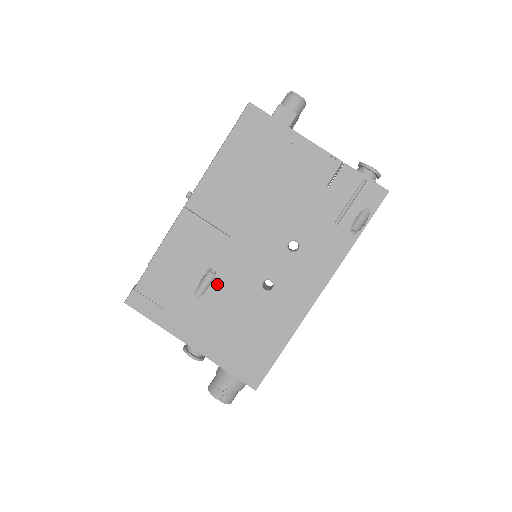
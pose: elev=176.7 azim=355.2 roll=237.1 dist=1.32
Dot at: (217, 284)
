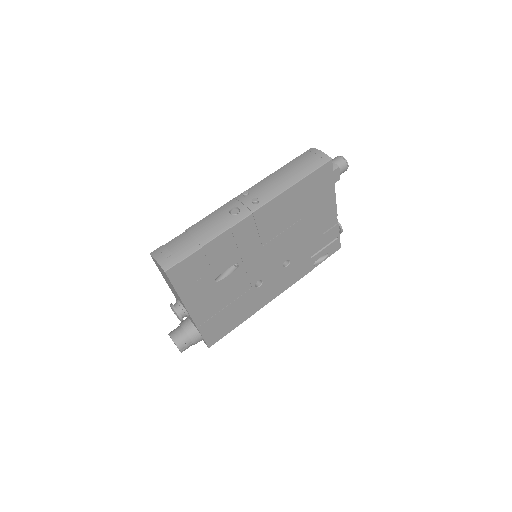
Dot at: (234, 275)
